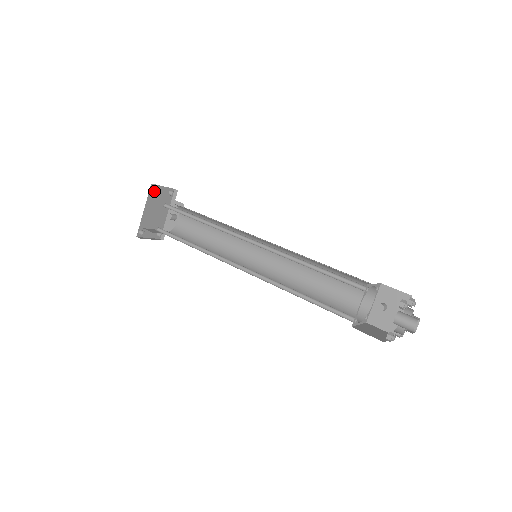
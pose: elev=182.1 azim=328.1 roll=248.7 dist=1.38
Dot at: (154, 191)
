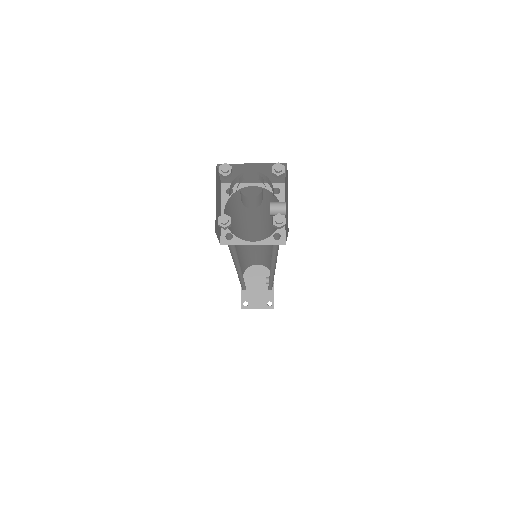
Dot at: occluded
